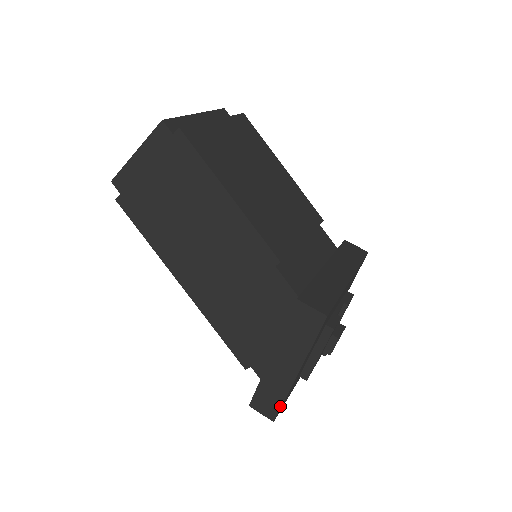
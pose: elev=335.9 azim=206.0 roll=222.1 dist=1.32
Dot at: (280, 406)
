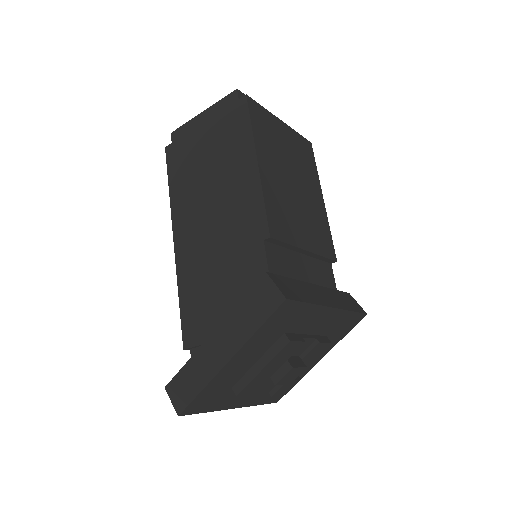
Dot at: (194, 397)
